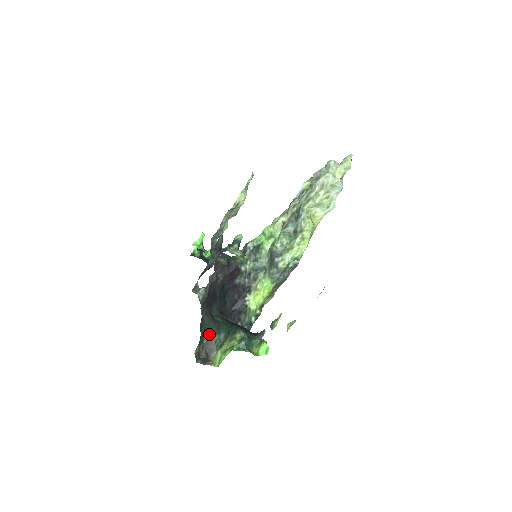
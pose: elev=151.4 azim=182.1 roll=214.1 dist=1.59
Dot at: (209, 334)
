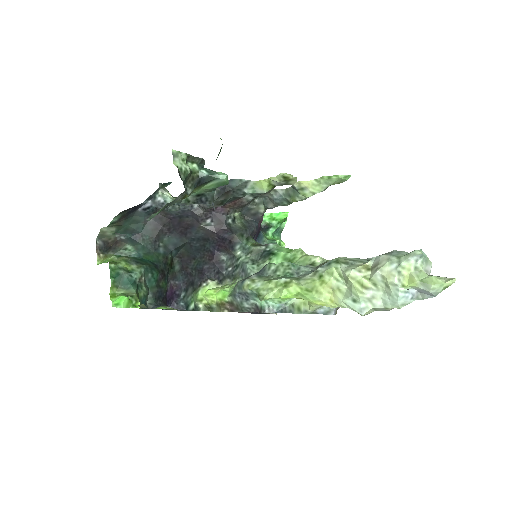
Dot at: (132, 238)
